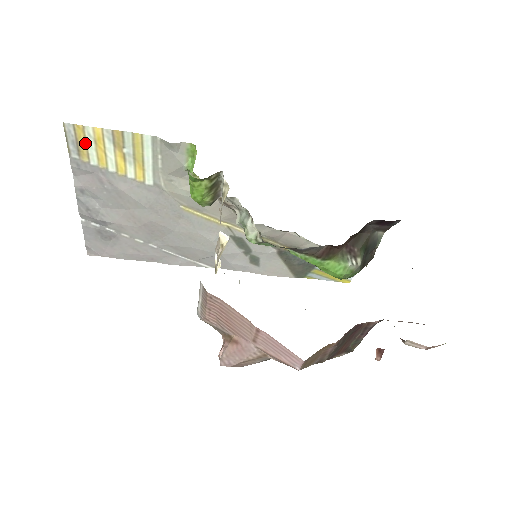
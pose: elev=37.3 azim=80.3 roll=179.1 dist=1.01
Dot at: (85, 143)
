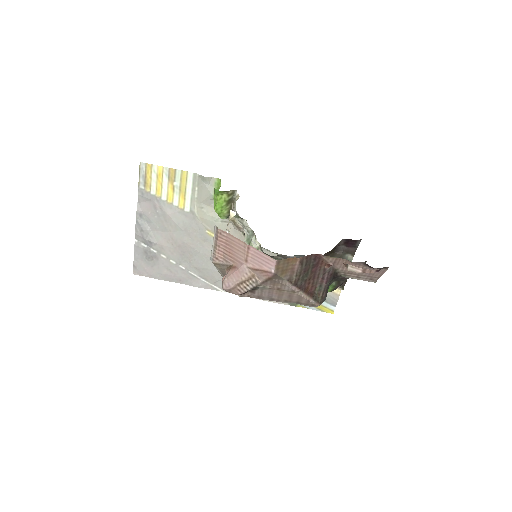
Dot at: (150, 177)
